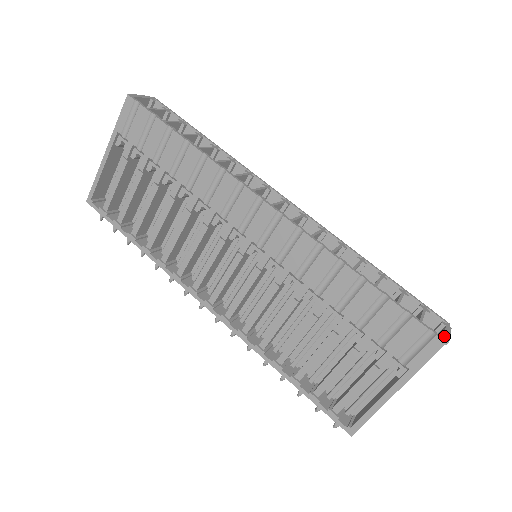
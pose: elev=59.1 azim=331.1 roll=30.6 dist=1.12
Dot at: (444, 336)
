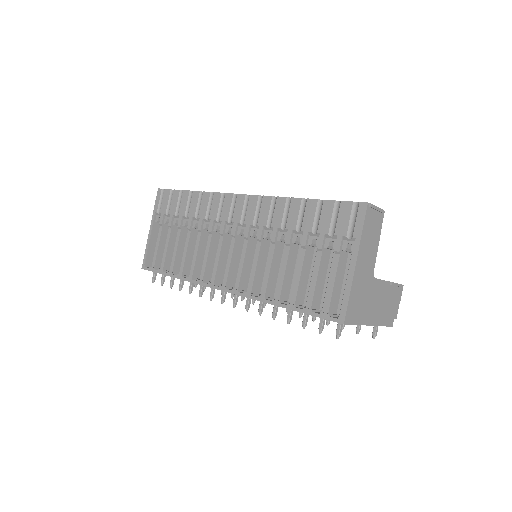
Dot at: (368, 204)
